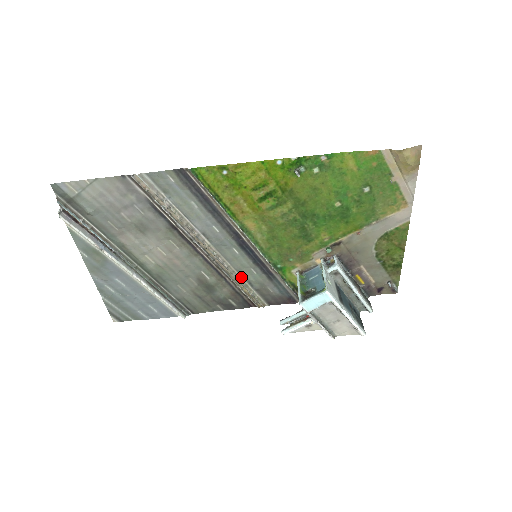
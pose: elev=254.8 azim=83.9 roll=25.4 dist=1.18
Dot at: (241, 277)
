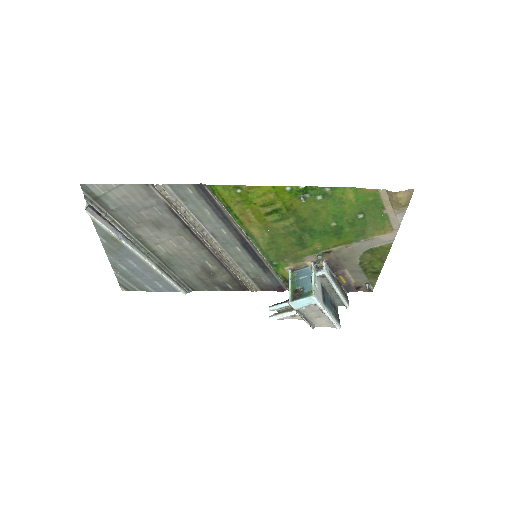
Dot at: (240, 268)
